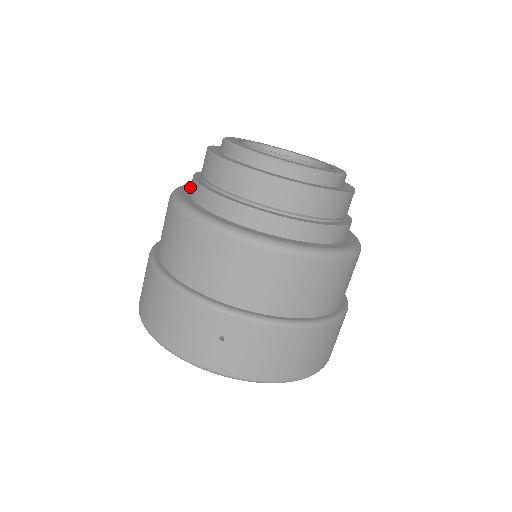
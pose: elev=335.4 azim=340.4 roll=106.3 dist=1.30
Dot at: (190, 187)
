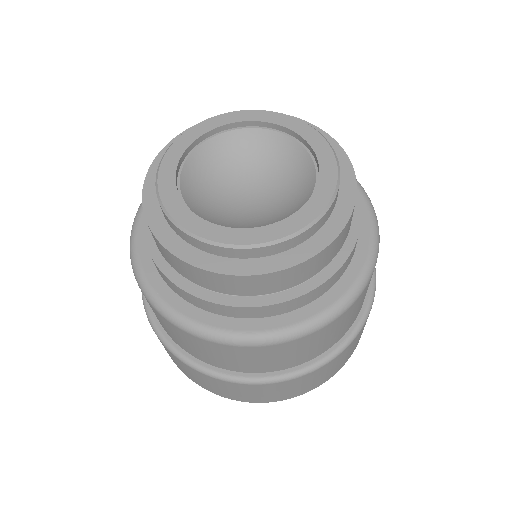
Dot at: occluded
